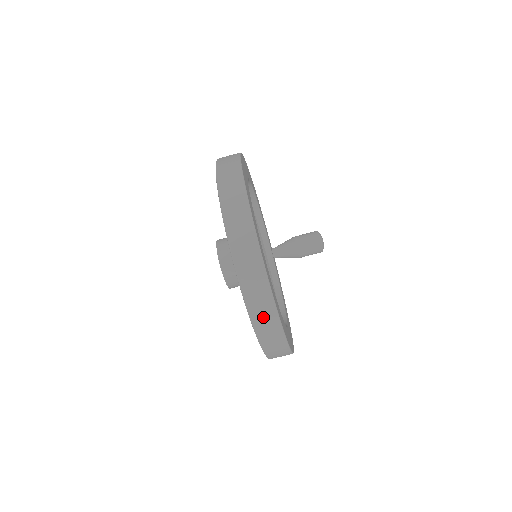
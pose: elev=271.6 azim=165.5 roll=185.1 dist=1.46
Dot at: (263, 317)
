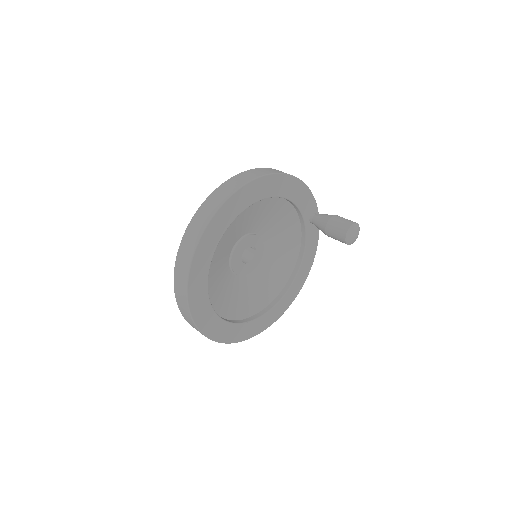
Dot at: occluded
